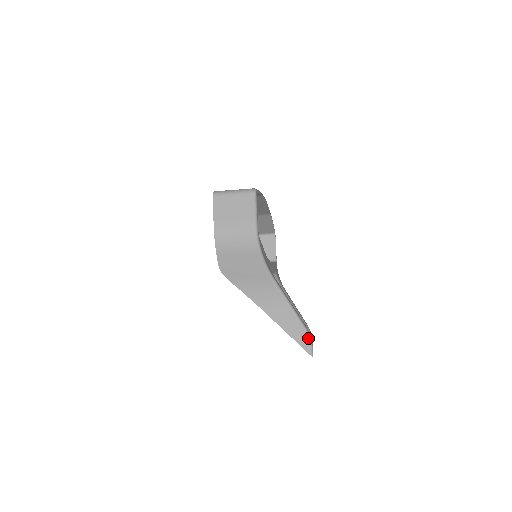
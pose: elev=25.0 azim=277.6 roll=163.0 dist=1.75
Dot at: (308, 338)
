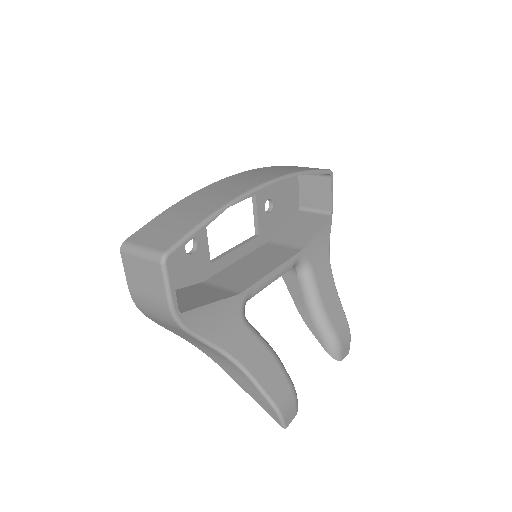
Dot at: (276, 413)
